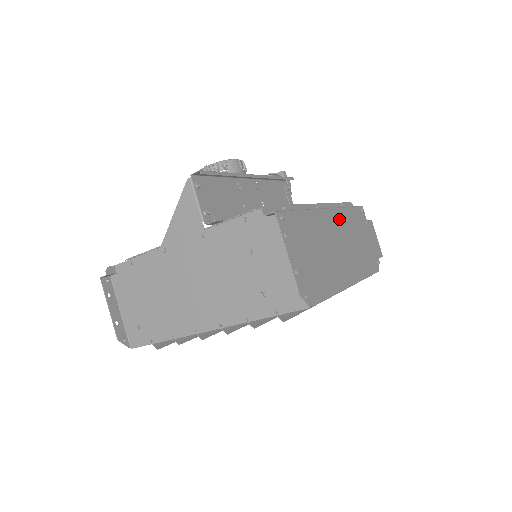
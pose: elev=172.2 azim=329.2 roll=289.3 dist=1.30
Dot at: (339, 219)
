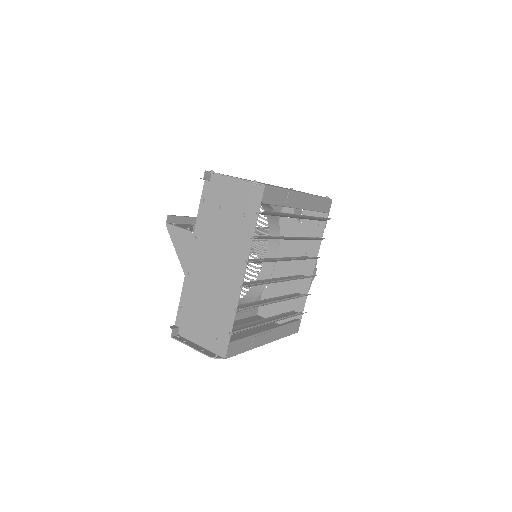
Dot at: occluded
